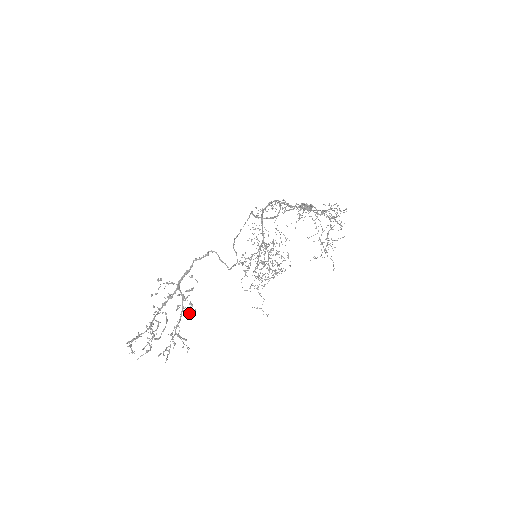
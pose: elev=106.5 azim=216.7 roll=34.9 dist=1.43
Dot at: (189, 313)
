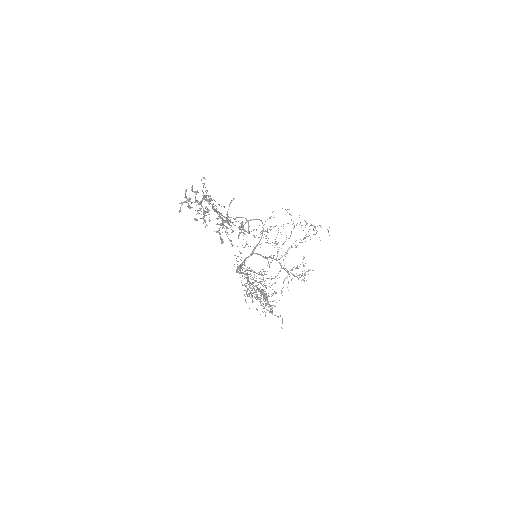
Dot at: (230, 225)
